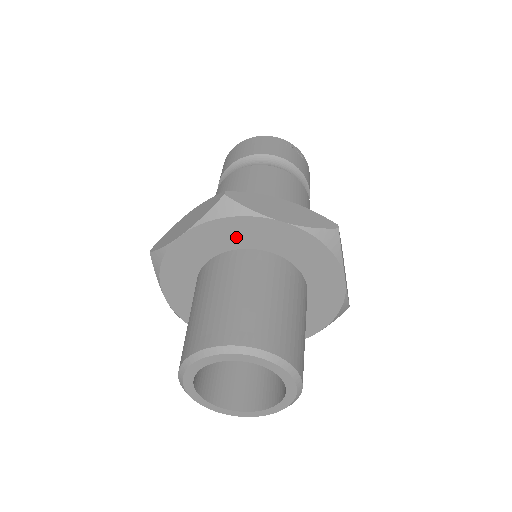
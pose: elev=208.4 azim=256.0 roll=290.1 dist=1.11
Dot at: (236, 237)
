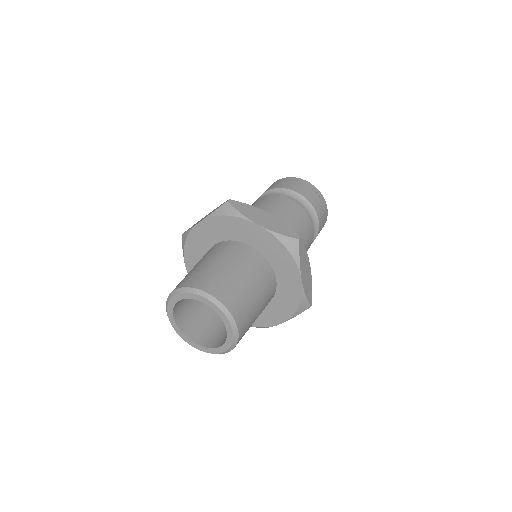
Dot at: (230, 231)
